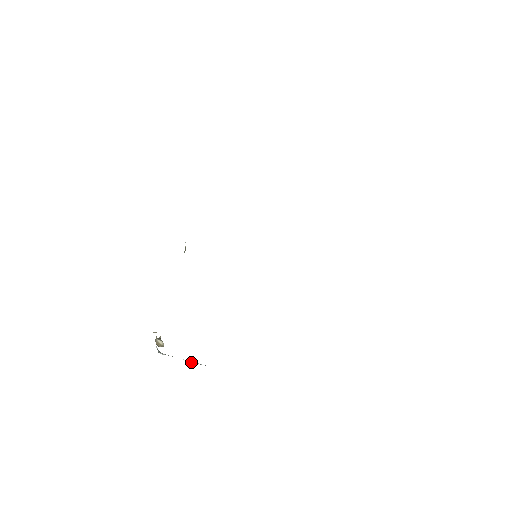
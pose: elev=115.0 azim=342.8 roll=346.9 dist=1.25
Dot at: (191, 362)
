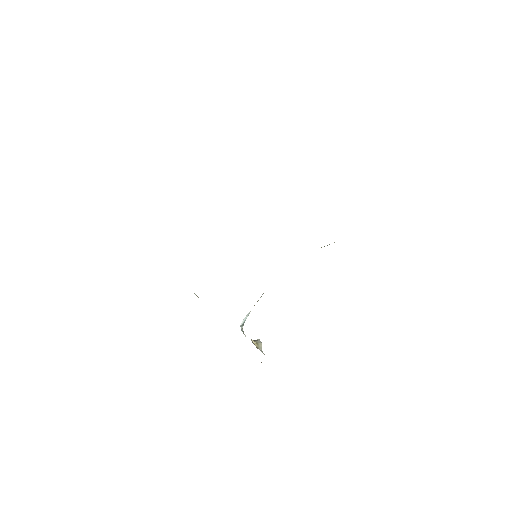
Dot at: occluded
